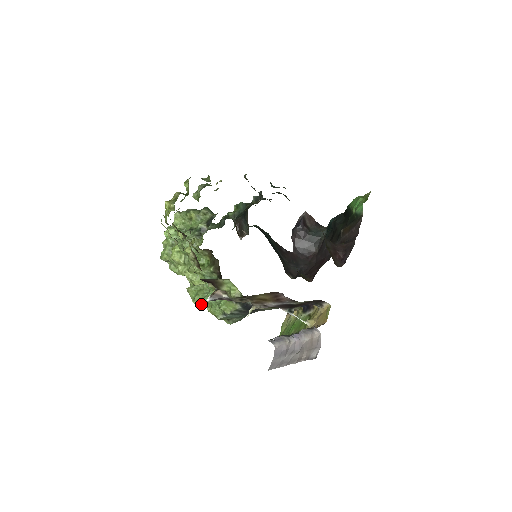
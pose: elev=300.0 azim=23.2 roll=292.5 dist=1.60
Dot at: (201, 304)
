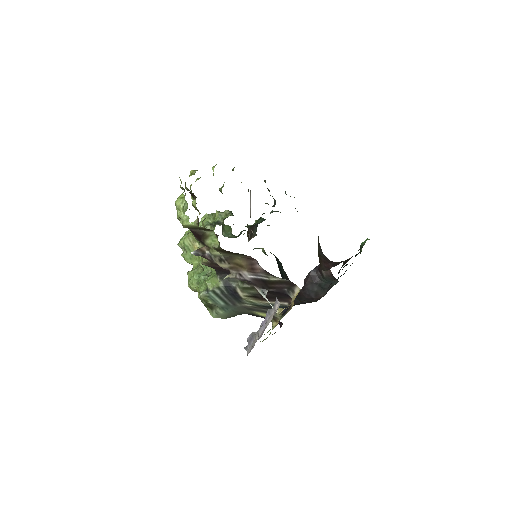
Dot at: (194, 287)
